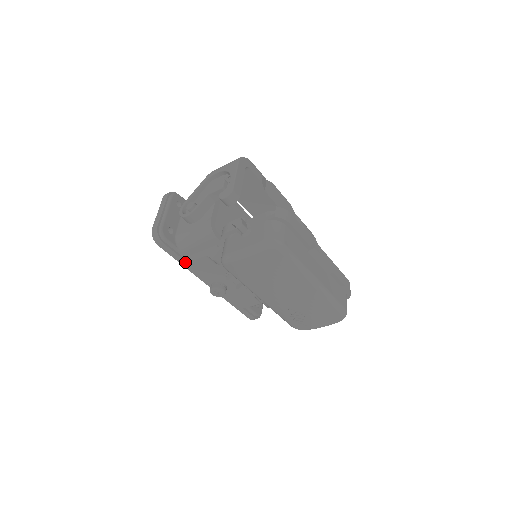
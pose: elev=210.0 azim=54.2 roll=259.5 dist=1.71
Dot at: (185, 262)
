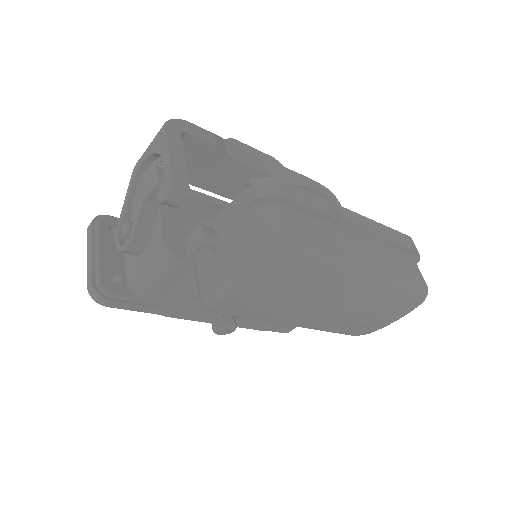
Dot at: (159, 310)
